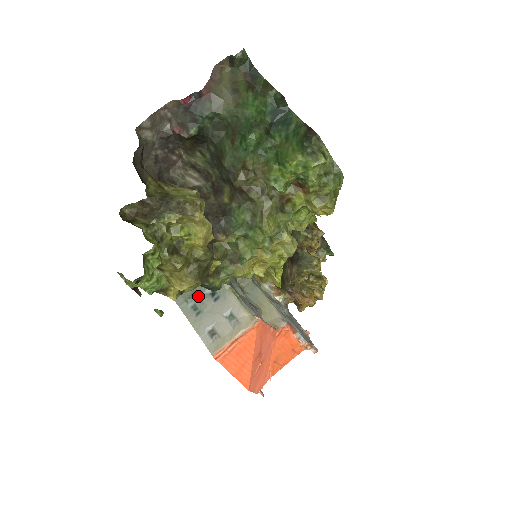
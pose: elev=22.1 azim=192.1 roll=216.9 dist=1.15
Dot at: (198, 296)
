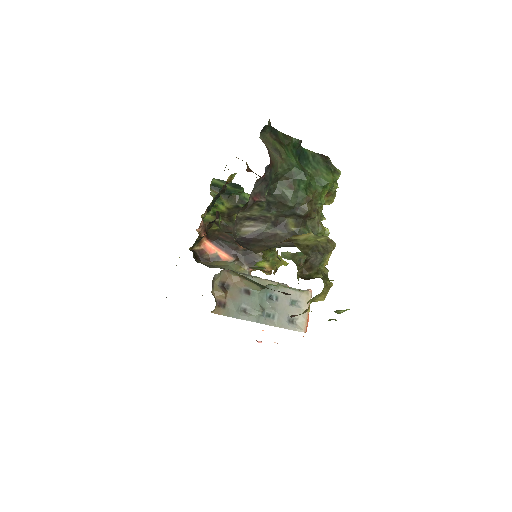
Dot at: (265, 306)
